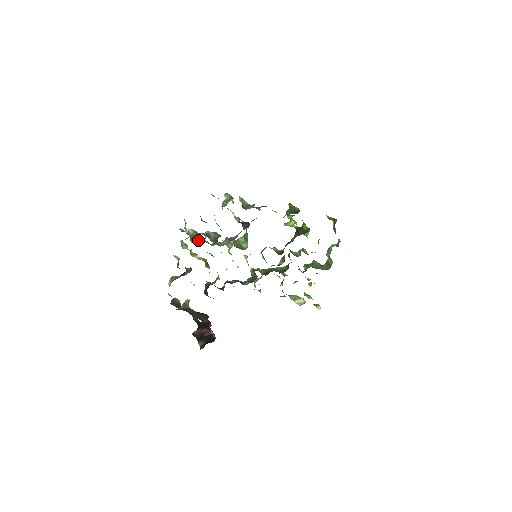
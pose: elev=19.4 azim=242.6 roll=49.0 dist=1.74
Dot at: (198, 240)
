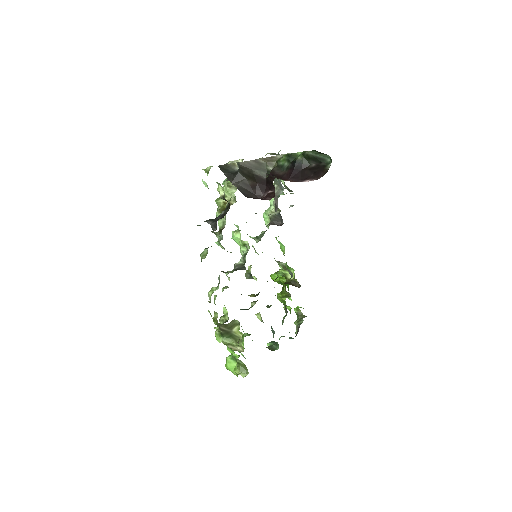
Dot at: occluded
